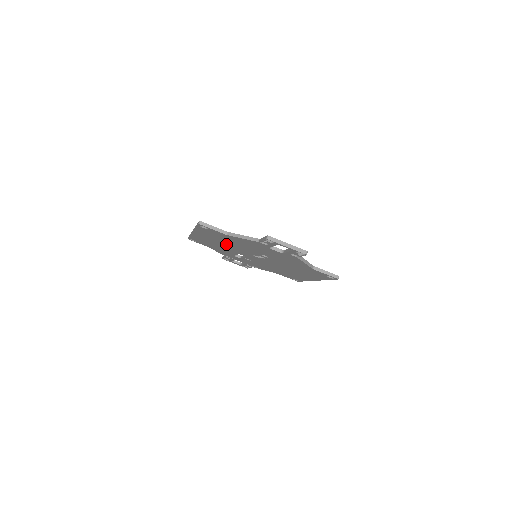
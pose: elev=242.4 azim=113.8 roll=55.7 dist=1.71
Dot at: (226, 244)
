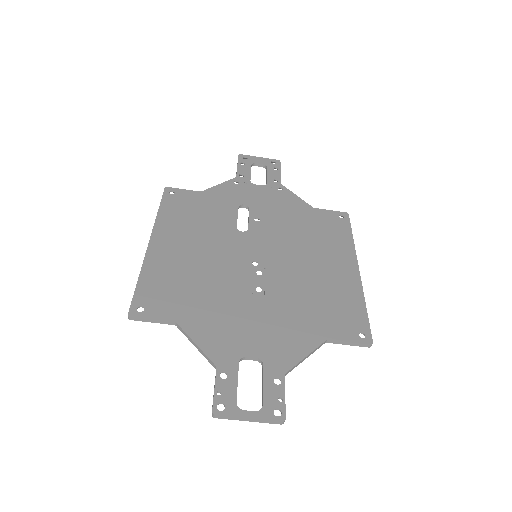
Dot at: (202, 261)
